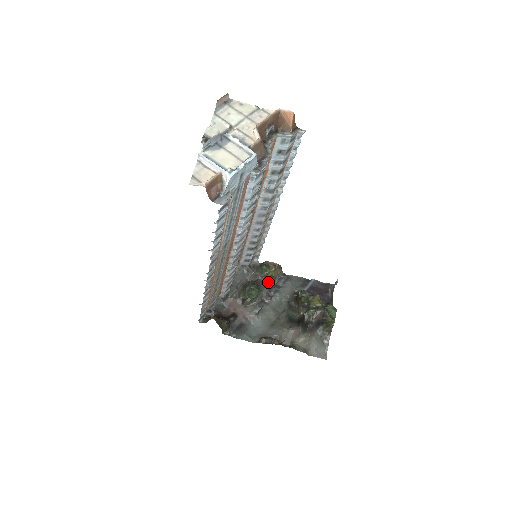
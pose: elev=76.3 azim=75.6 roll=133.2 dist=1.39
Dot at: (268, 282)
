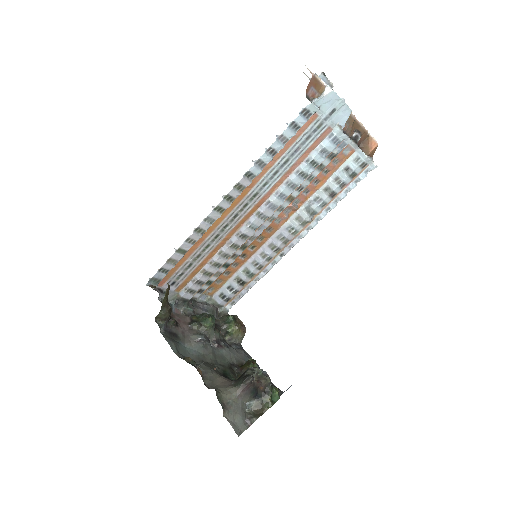
Dot at: (223, 336)
